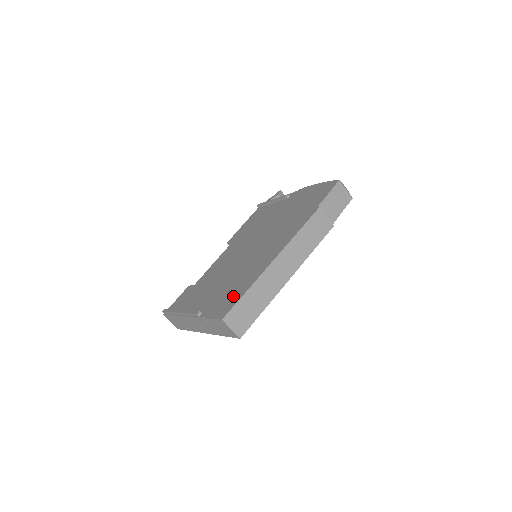
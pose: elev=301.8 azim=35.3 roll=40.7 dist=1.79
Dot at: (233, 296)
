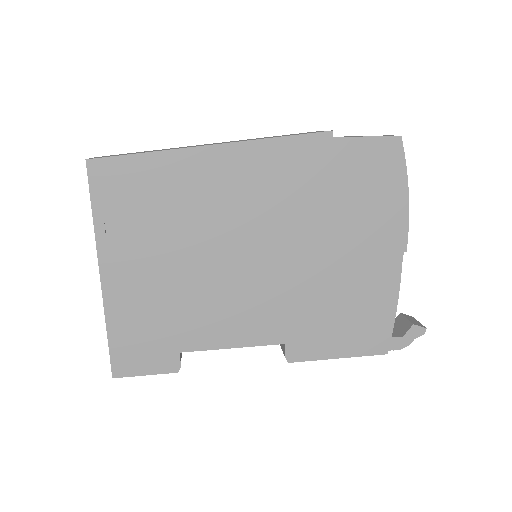
Dot at: occluded
